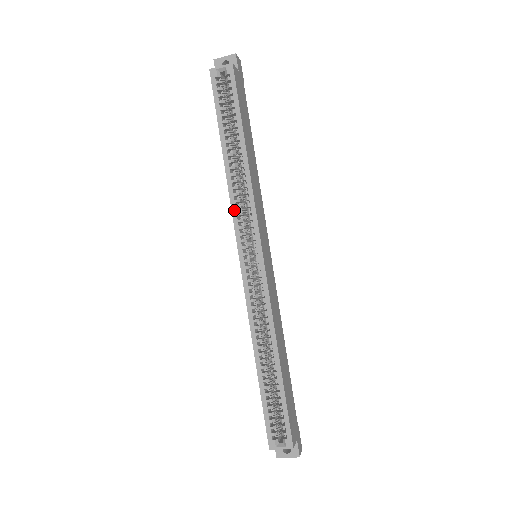
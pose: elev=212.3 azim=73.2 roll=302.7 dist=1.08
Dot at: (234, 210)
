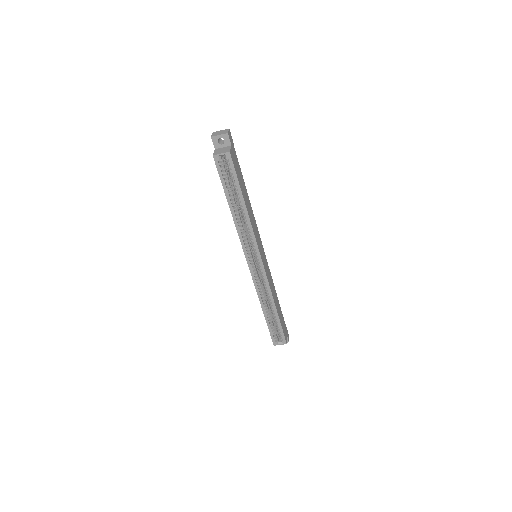
Dot at: (242, 240)
